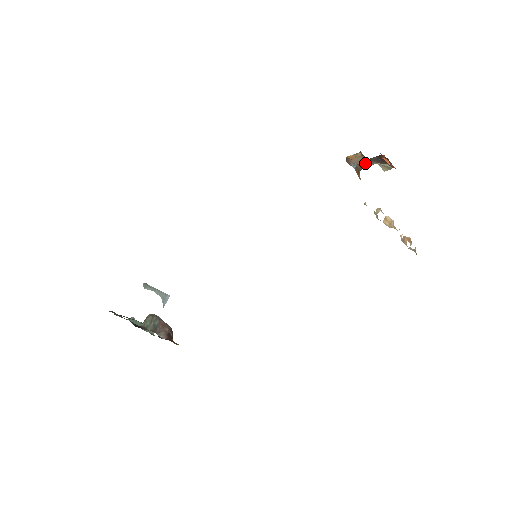
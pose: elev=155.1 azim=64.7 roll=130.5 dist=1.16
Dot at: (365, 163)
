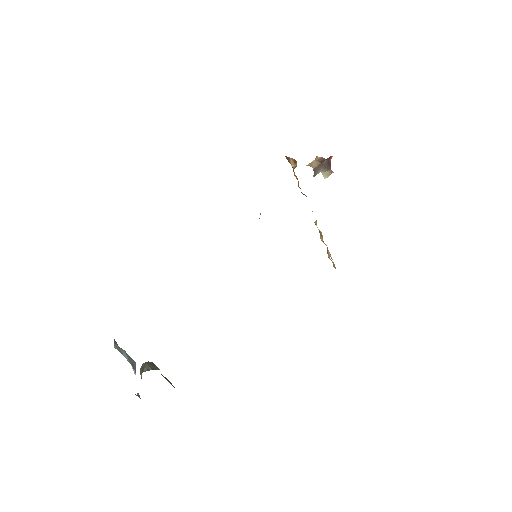
Dot at: (316, 169)
